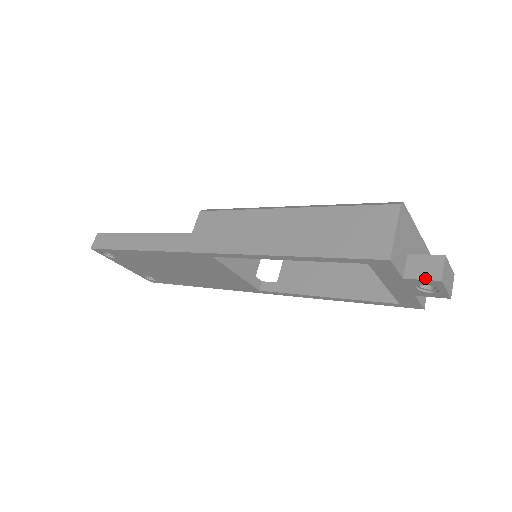
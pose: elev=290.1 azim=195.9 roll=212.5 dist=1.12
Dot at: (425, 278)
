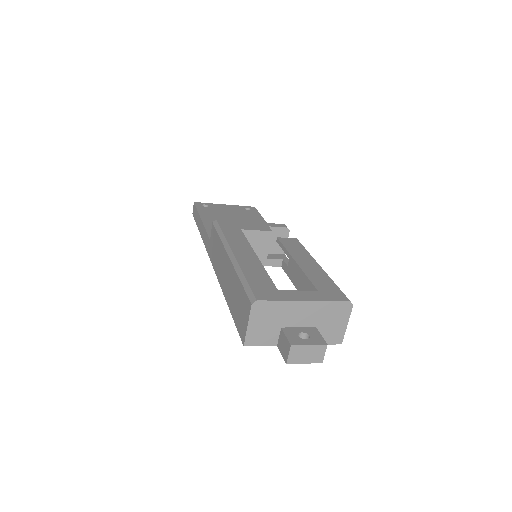
Dot at: (282, 355)
